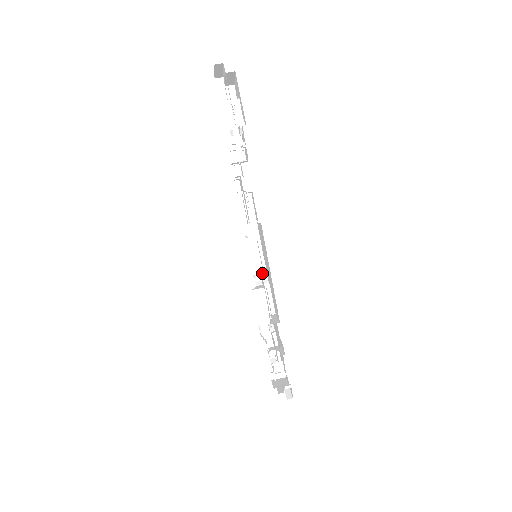
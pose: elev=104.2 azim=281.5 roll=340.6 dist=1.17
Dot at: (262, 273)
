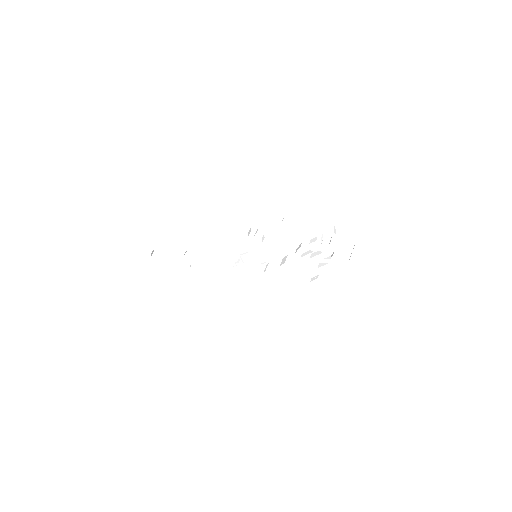
Dot at: (277, 265)
